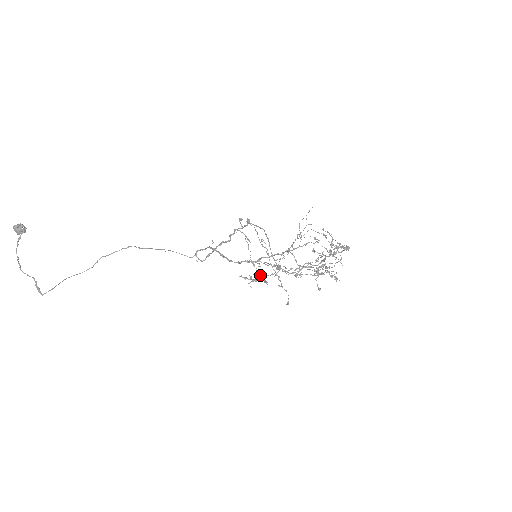
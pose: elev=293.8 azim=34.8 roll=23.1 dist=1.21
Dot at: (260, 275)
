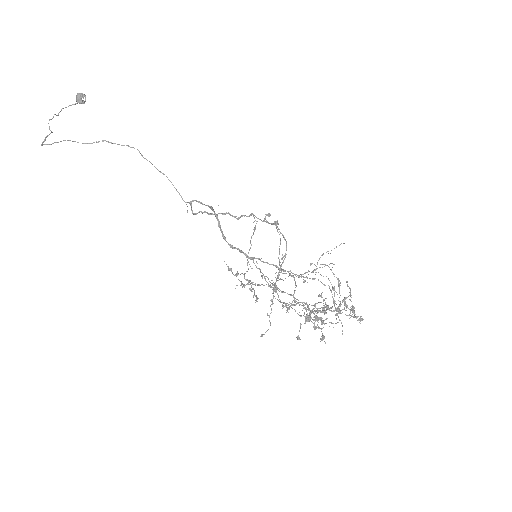
Dot at: occluded
